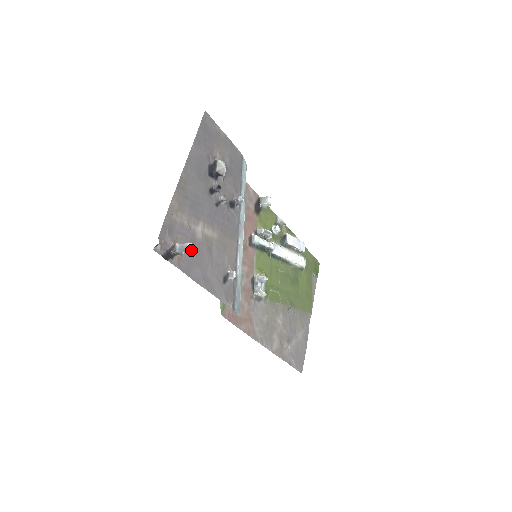
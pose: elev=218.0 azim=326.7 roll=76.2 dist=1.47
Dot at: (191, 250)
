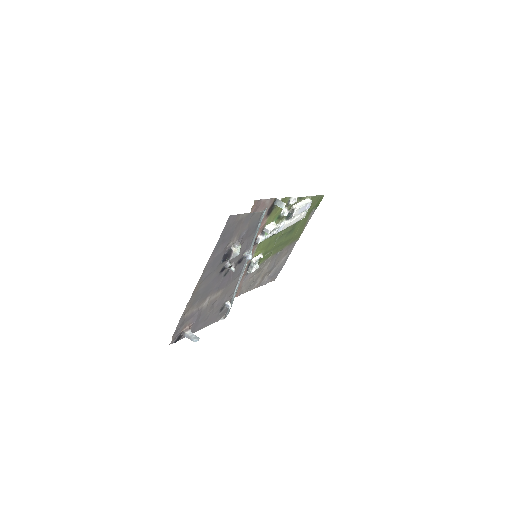
Dot at: (197, 320)
